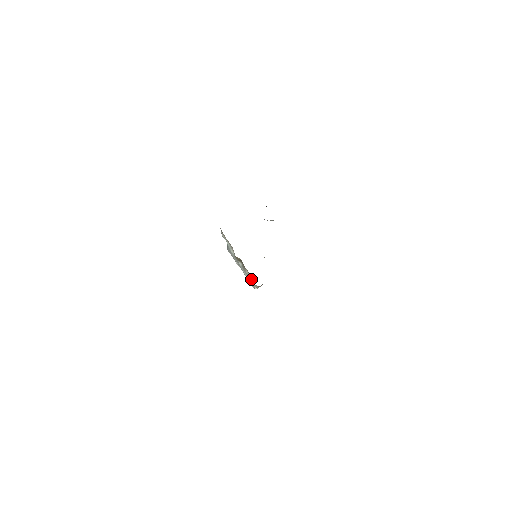
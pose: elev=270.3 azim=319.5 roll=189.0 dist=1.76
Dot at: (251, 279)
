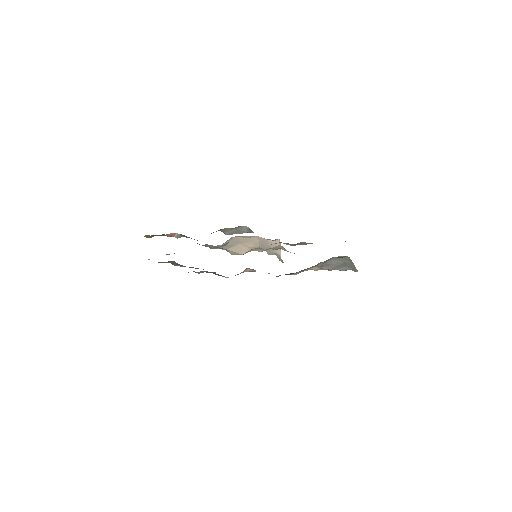
Dot at: occluded
